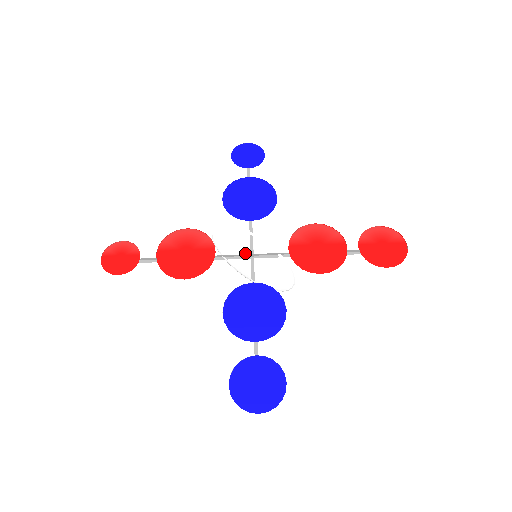
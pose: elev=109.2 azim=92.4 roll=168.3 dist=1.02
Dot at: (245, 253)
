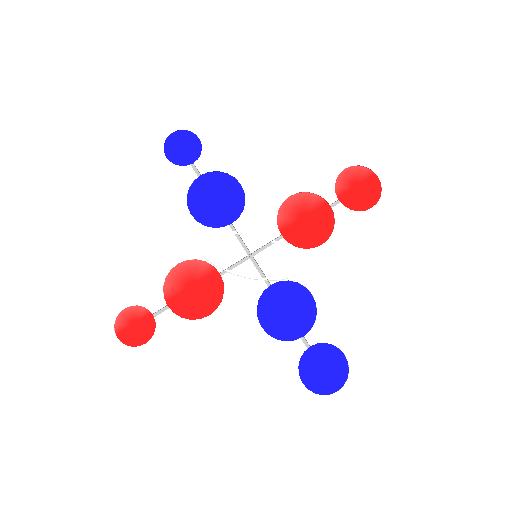
Dot at: (241, 255)
